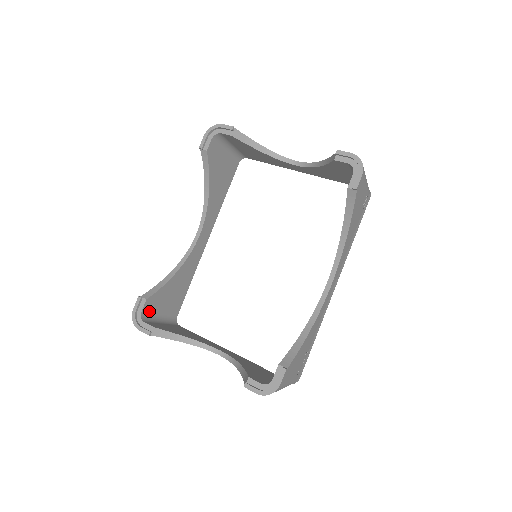
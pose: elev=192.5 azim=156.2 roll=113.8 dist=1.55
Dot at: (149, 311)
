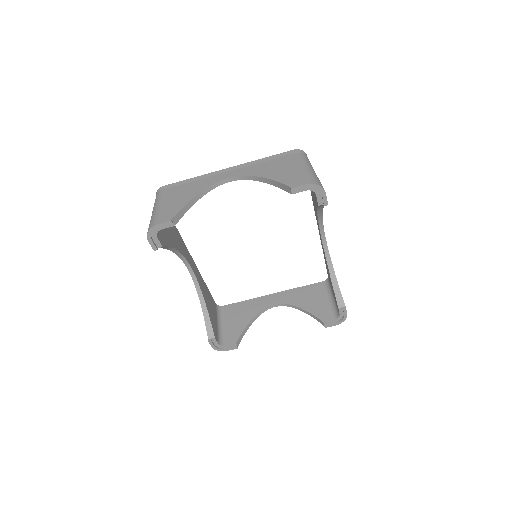
Dot at: (217, 335)
